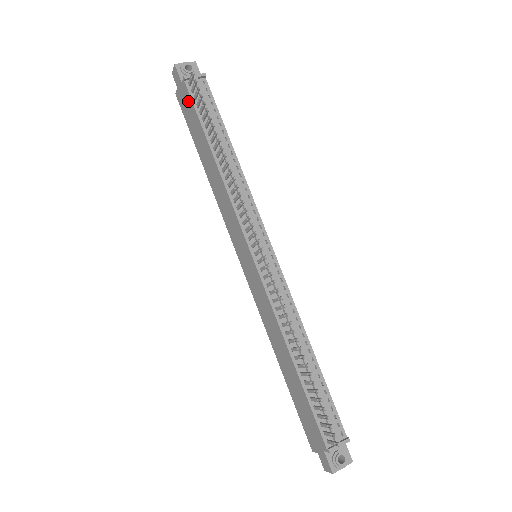
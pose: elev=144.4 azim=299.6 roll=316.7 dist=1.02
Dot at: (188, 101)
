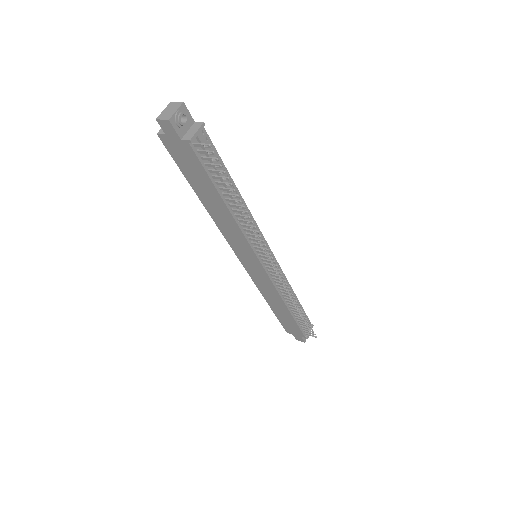
Dot at: (190, 157)
